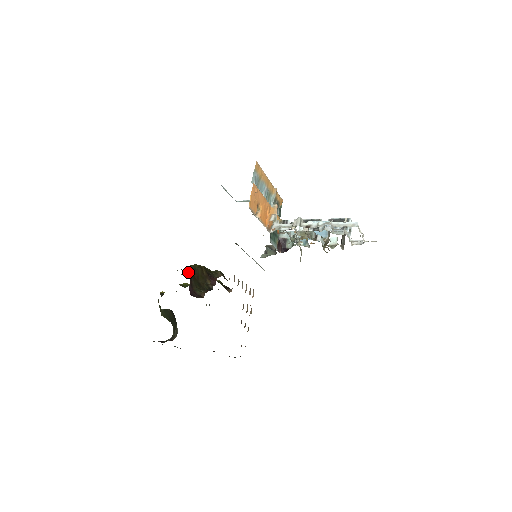
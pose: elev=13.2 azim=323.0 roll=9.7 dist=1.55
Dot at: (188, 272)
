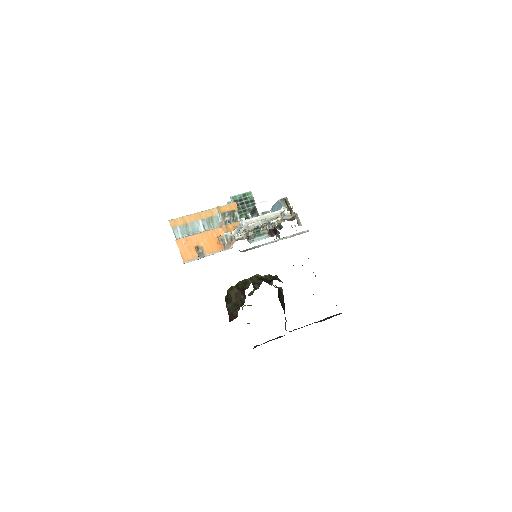
Dot at: (225, 300)
